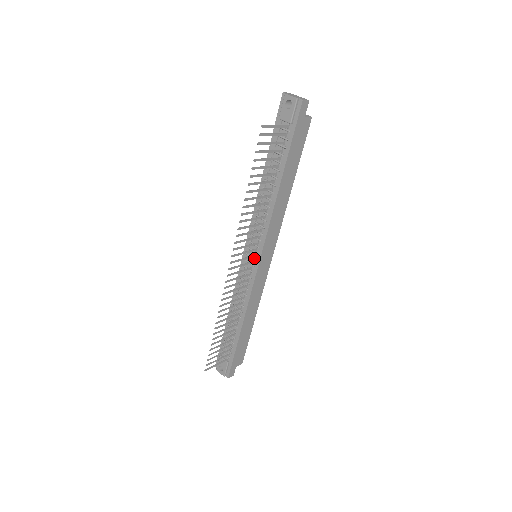
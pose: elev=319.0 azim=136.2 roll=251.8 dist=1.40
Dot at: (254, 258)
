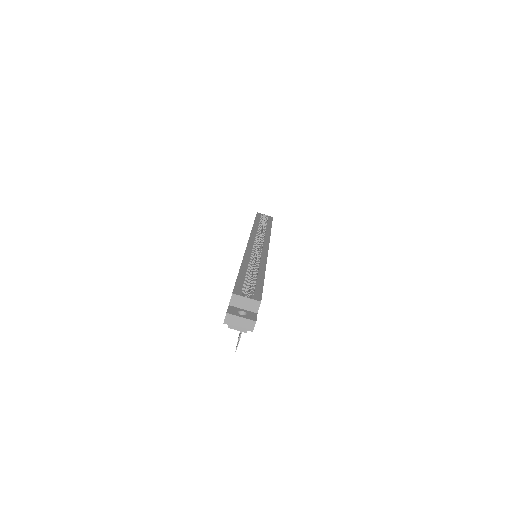
Dot at: occluded
